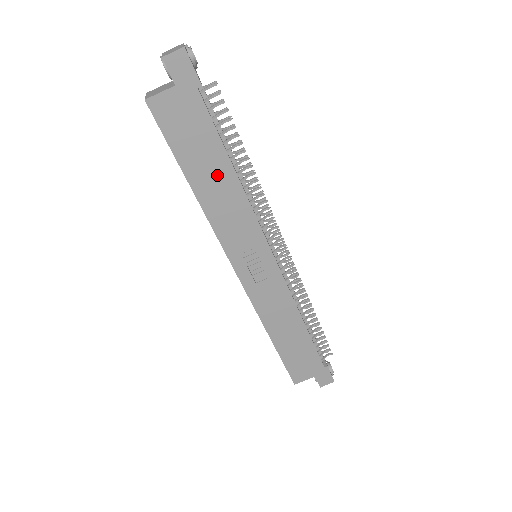
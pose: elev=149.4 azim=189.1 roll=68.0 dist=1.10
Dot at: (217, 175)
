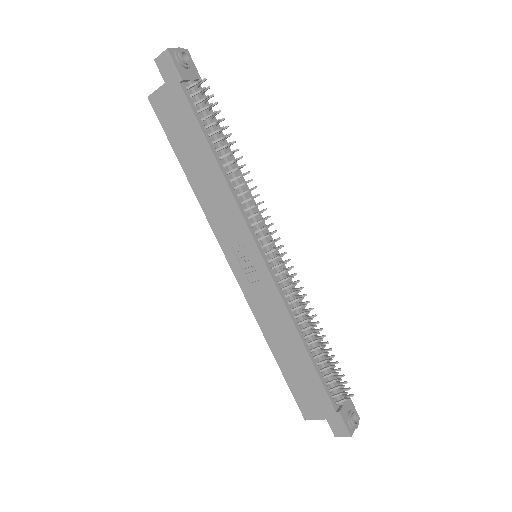
Dot at: (204, 165)
